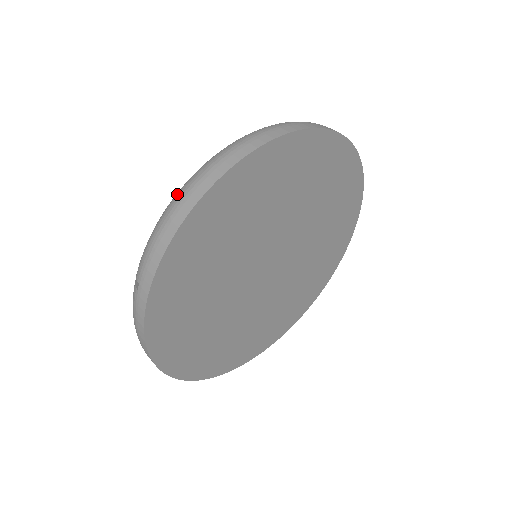
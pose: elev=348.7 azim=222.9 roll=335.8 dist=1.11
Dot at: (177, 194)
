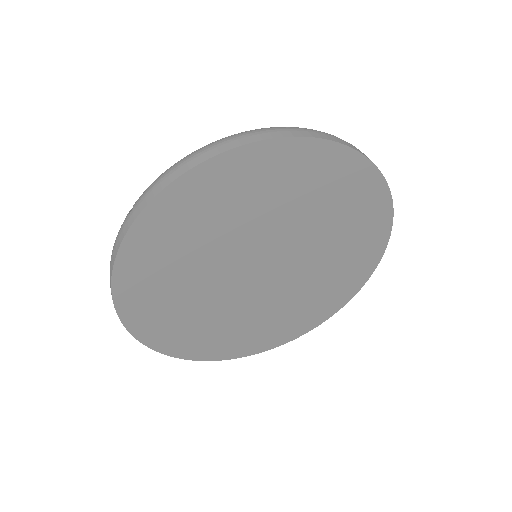
Dot at: occluded
